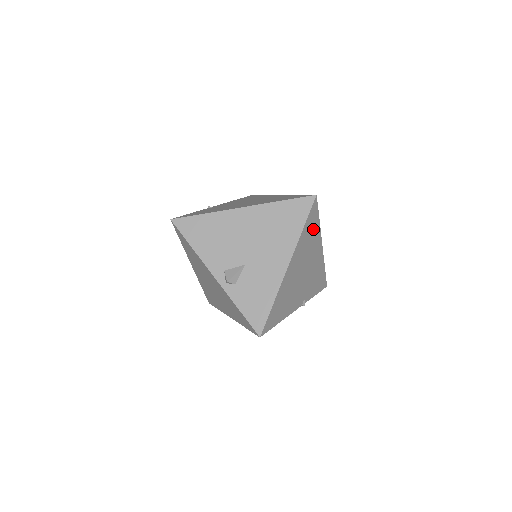
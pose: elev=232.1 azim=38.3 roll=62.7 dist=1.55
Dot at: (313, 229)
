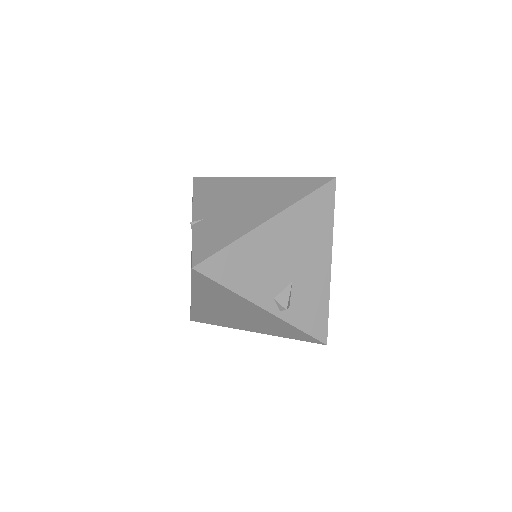
Dot at: occluded
